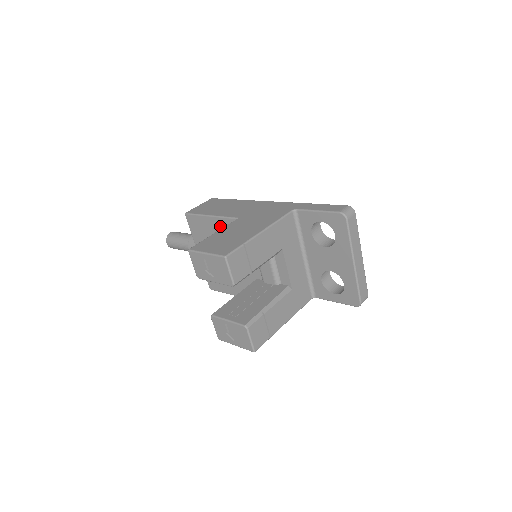
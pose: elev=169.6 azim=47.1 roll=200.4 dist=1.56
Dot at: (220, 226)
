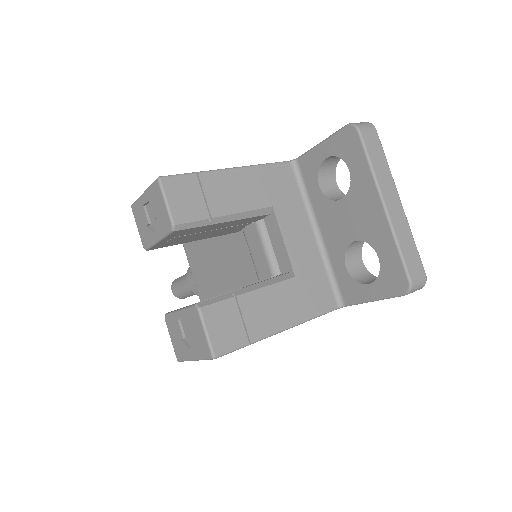
Dot at: occluded
